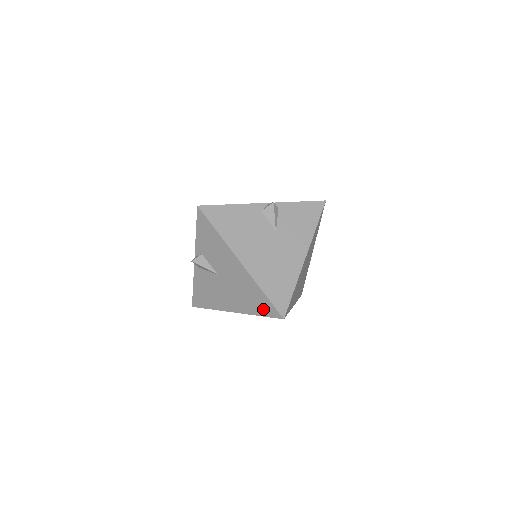
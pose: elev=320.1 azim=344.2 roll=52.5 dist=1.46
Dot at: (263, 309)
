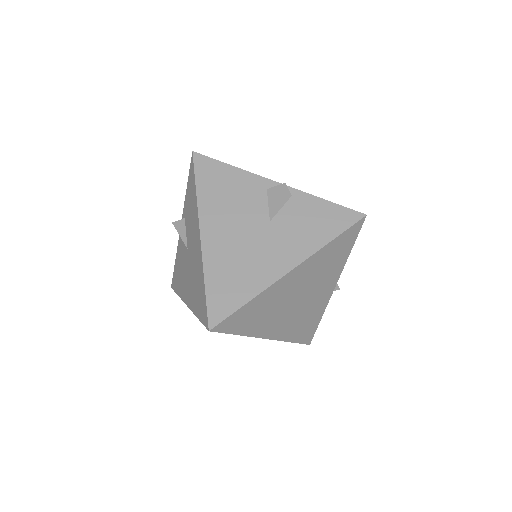
Dot at: (201, 309)
